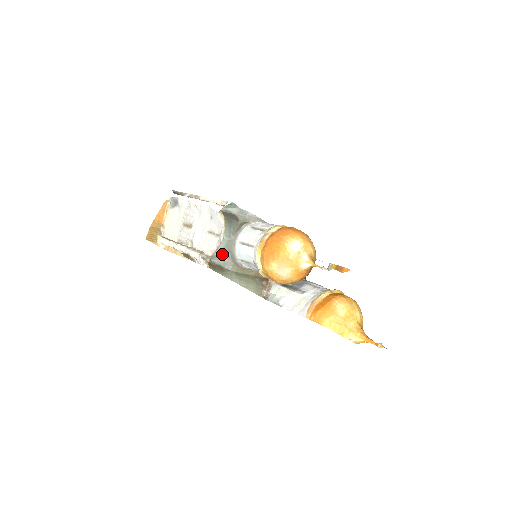
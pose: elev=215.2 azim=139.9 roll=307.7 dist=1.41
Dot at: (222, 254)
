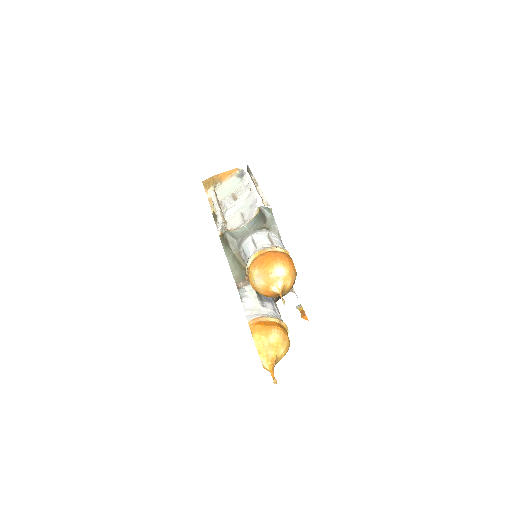
Dot at: (235, 235)
